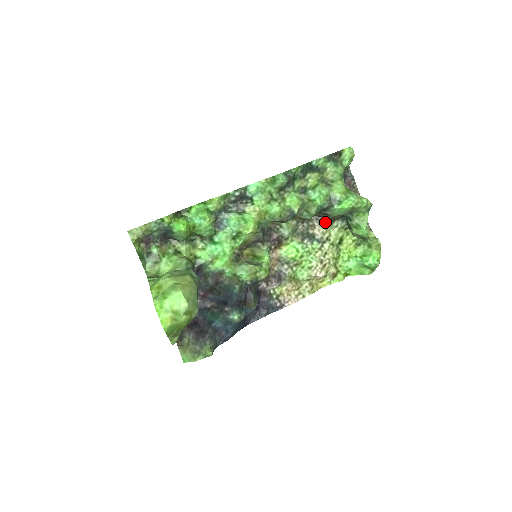
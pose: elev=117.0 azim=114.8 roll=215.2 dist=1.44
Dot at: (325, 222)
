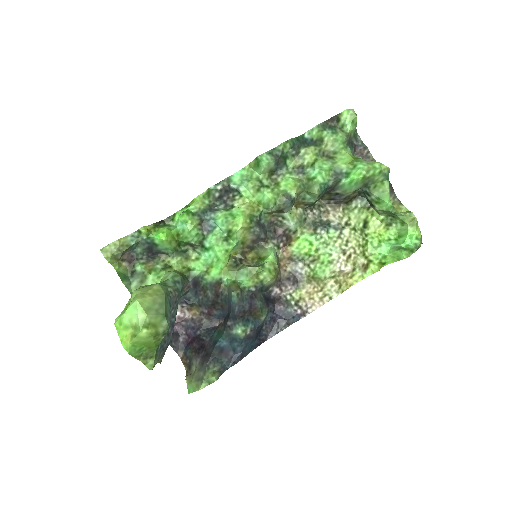
Dot at: (340, 205)
